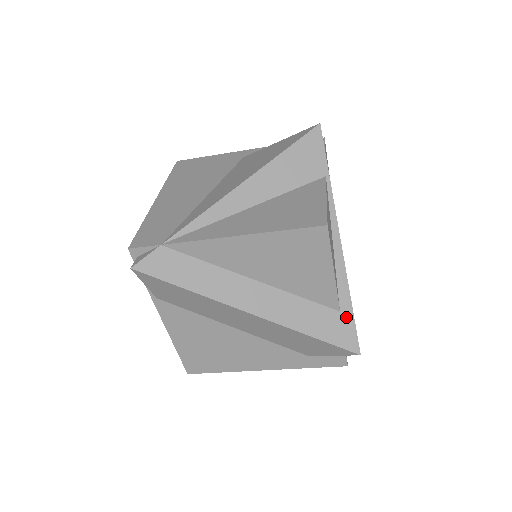
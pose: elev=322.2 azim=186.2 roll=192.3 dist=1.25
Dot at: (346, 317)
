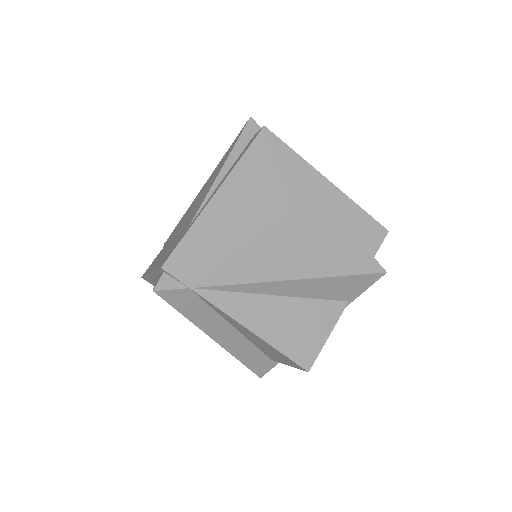
Dot at: (272, 363)
